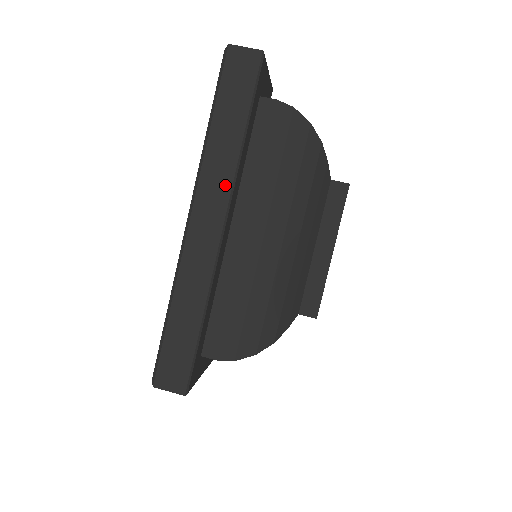
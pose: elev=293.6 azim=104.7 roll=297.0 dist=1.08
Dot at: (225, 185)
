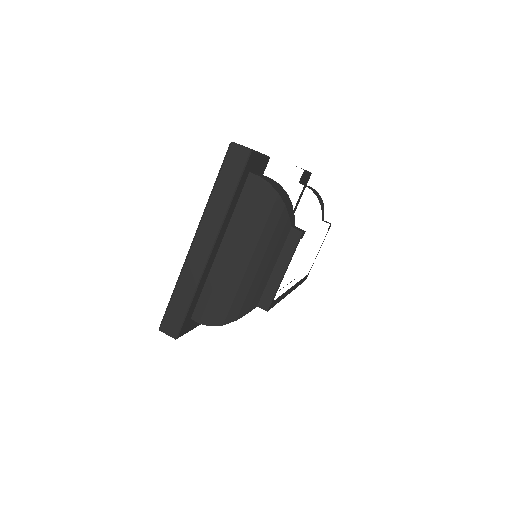
Dot at: (216, 225)
